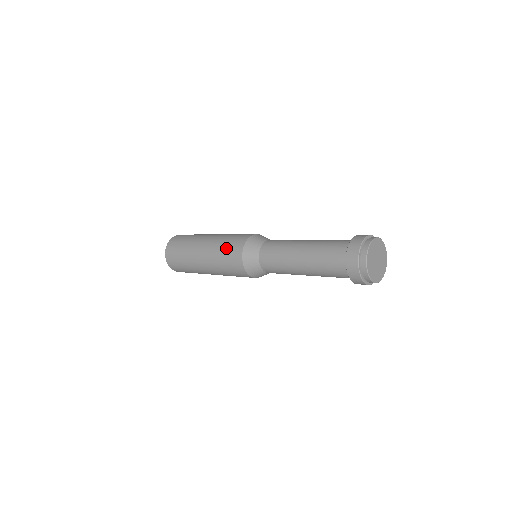
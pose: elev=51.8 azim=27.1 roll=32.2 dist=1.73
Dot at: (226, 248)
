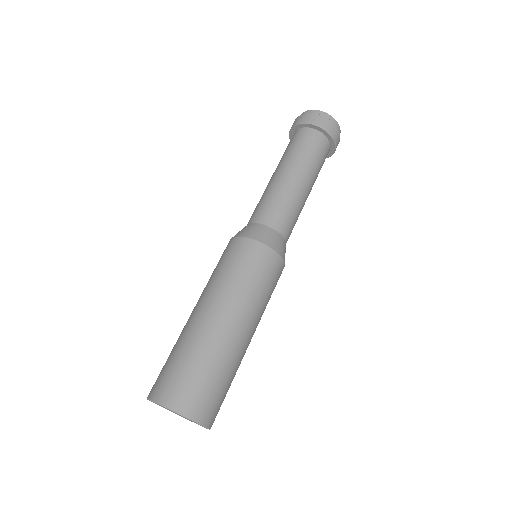
Dot at: (219, 264)
